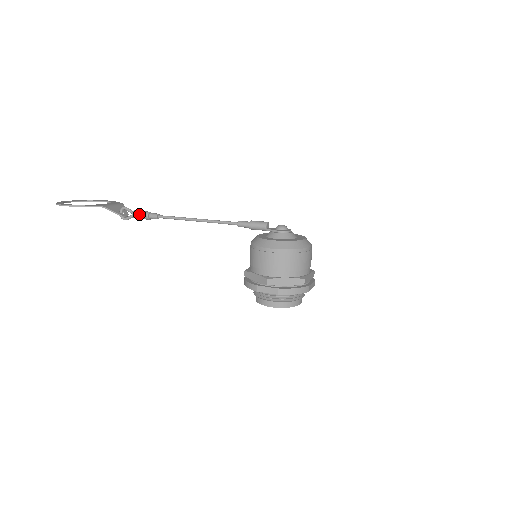
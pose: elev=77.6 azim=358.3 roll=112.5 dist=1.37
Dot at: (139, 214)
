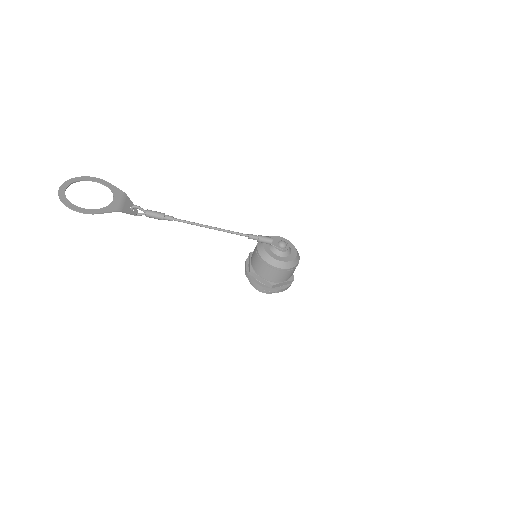
Dot at: (154, 216)
